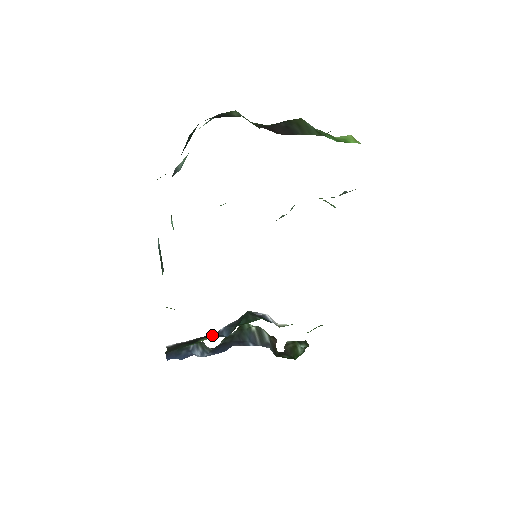
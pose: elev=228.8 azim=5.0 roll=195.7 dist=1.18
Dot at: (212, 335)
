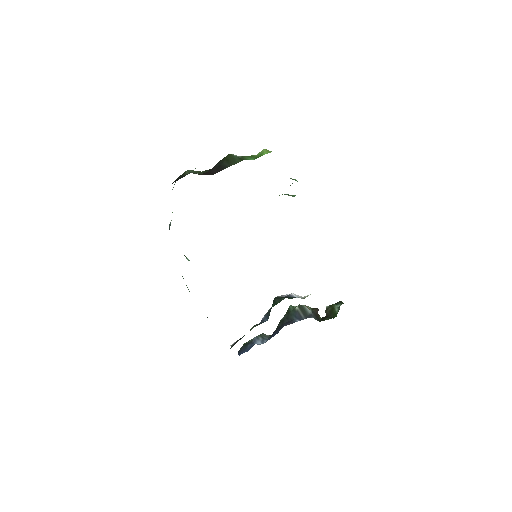
Dot at: (256, 324)
